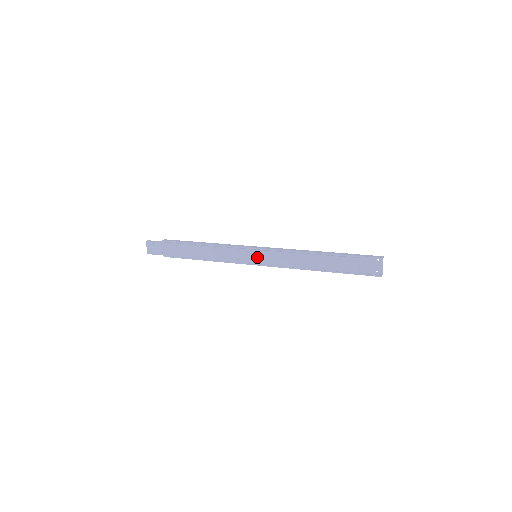
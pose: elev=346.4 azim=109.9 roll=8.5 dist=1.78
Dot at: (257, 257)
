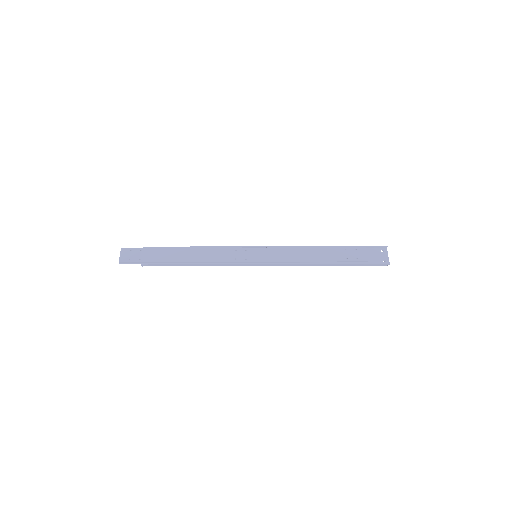
Dot at: (258, 255)
